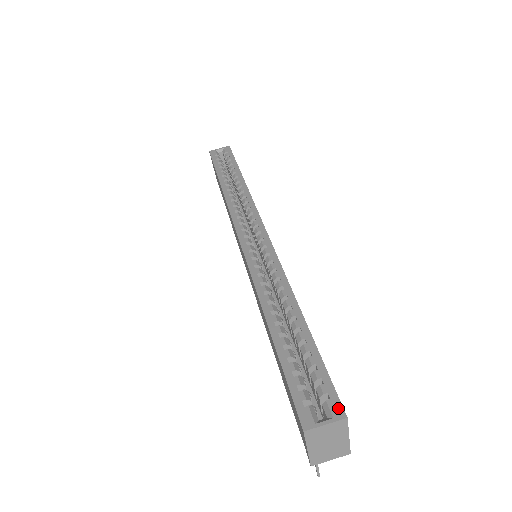
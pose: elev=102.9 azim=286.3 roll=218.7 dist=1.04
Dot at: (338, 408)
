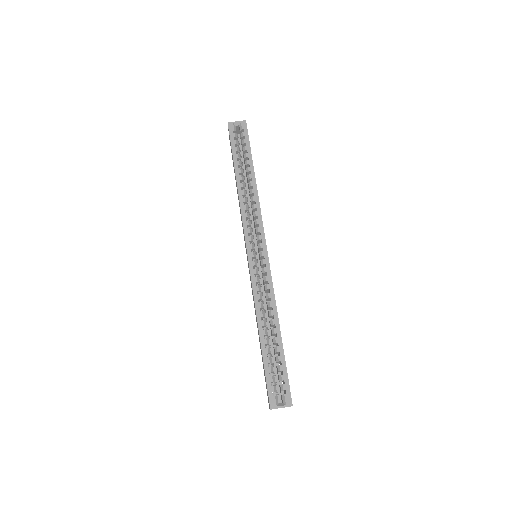
Dot at: (289, 400)
